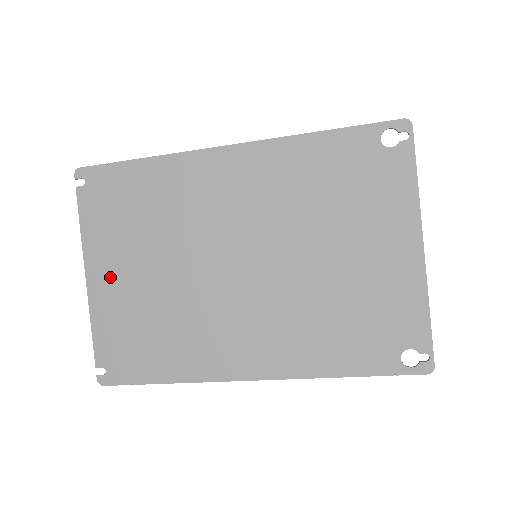
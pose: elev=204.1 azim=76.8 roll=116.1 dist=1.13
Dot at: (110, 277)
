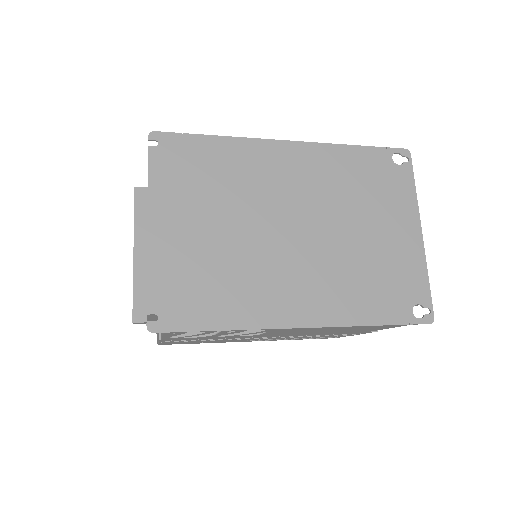
Dot at: (174, 228)
